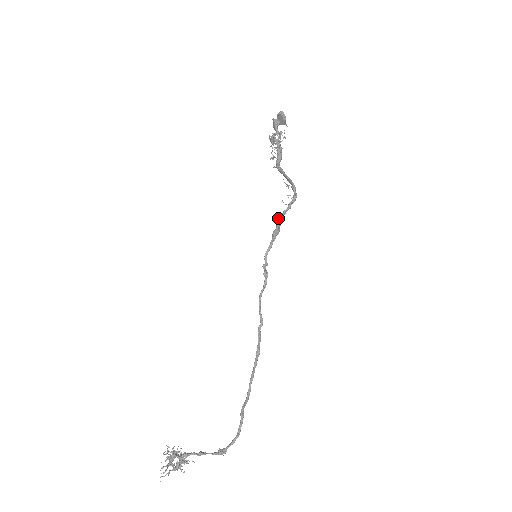
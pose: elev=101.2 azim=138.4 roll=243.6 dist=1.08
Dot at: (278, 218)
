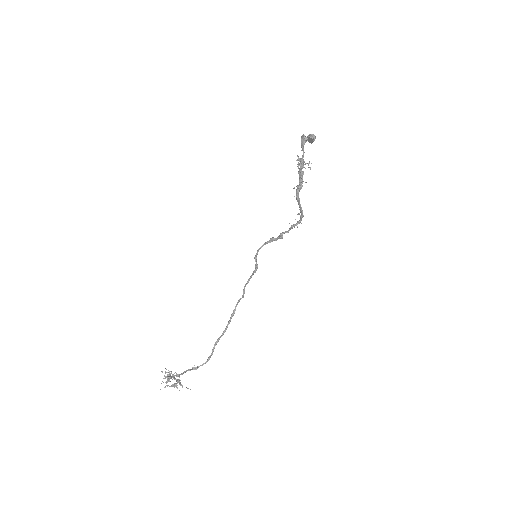
Dot at: (282, 236)
